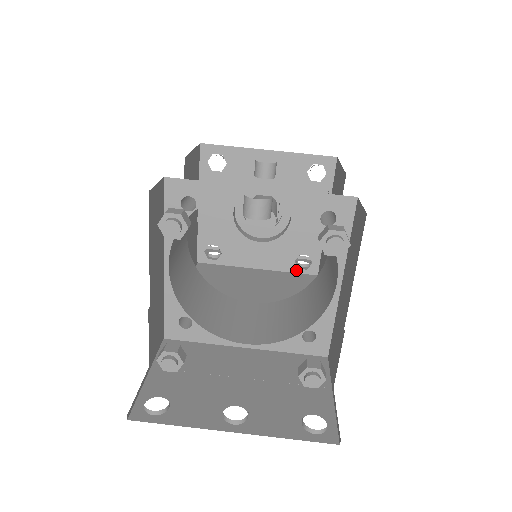
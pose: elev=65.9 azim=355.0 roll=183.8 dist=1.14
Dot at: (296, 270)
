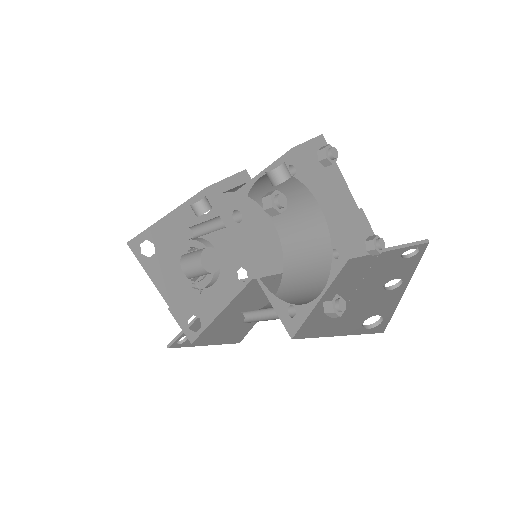
Dot at: (244, 285)
